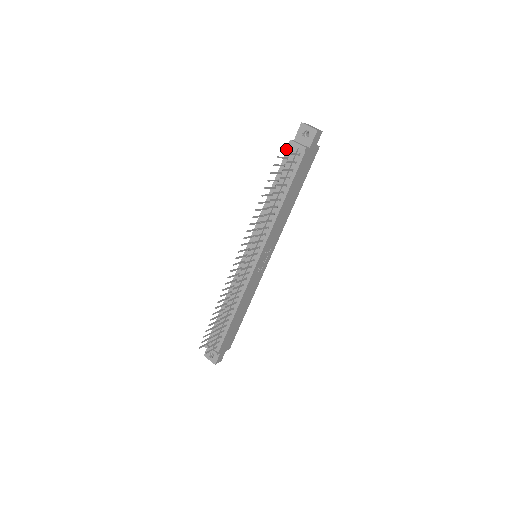
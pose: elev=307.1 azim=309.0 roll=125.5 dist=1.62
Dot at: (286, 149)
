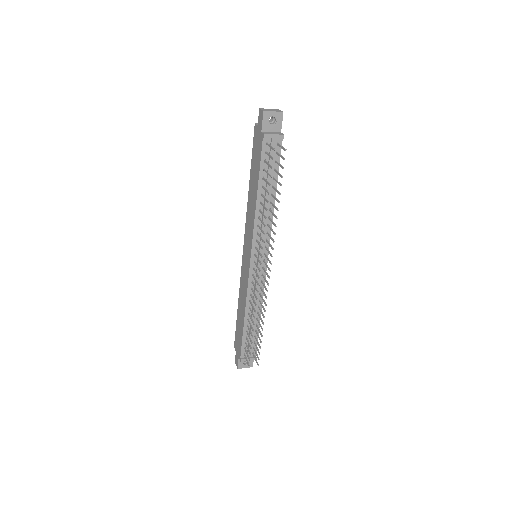
Dot at: (271, 146)
